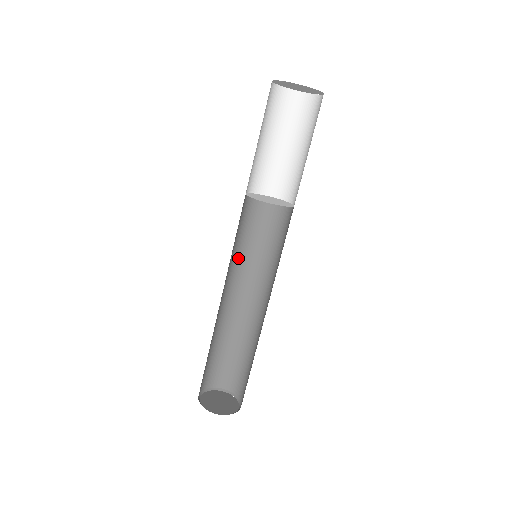
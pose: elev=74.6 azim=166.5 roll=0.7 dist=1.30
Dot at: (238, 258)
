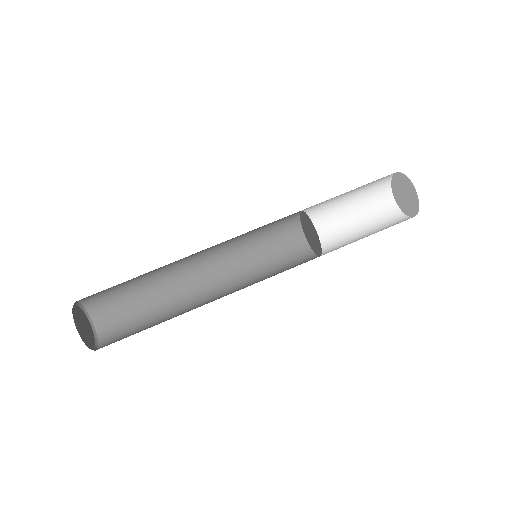
Dot at: (235, 239)
